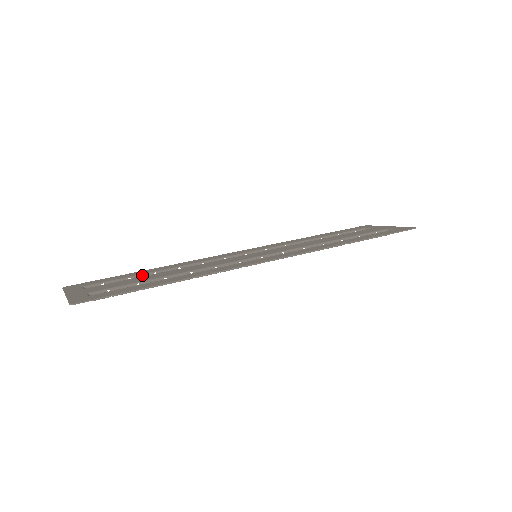
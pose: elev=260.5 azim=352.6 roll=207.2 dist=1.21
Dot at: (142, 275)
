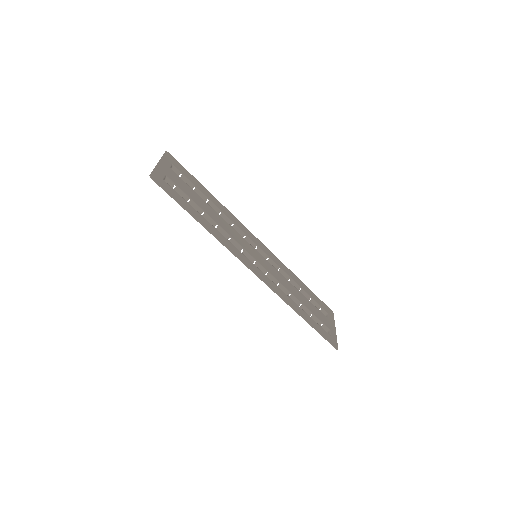
Dot at: (202, 193)
